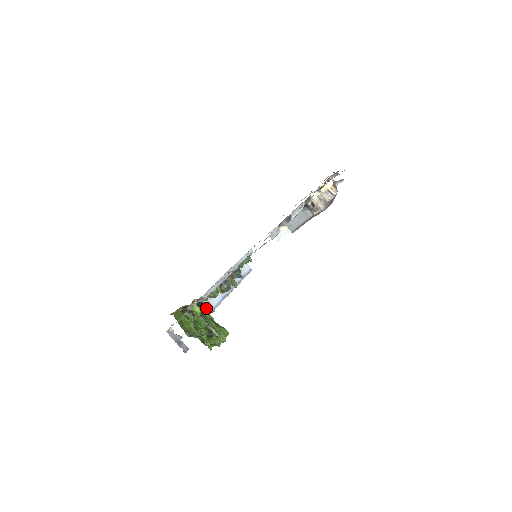
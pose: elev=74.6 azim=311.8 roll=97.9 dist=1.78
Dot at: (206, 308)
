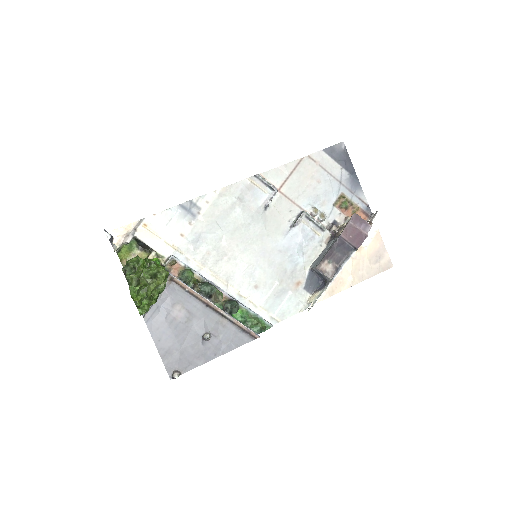
Dot at: occluded
